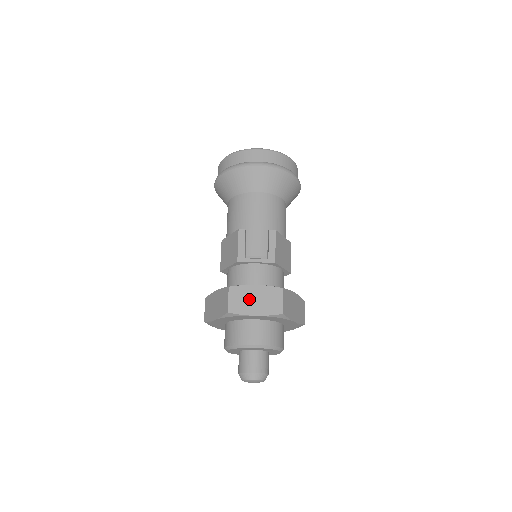
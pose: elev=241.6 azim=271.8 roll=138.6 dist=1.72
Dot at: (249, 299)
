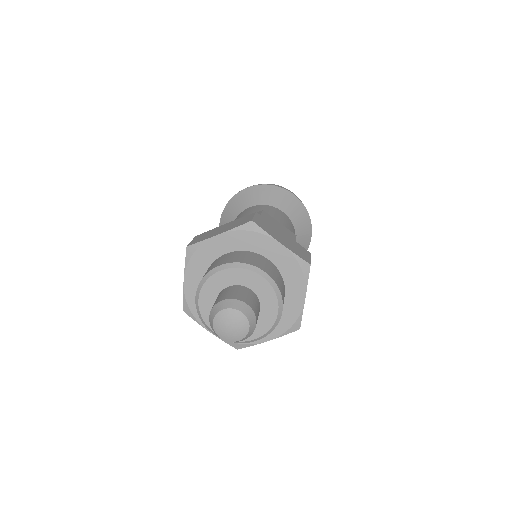
Dot at: (214, 231)
